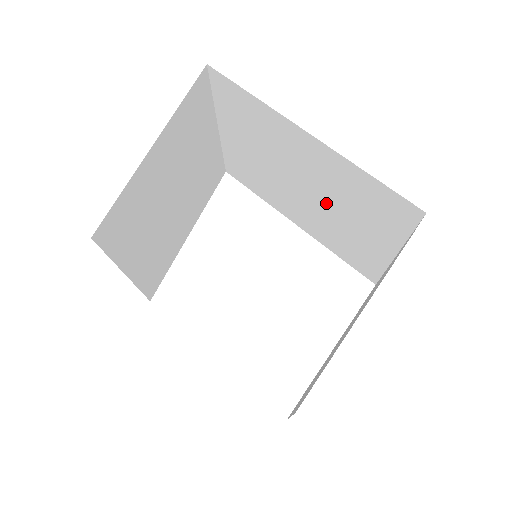
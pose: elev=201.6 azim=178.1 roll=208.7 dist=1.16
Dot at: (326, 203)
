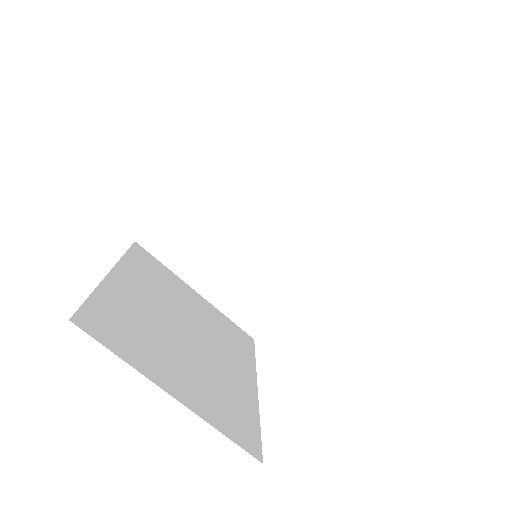
Dot at: occluded
